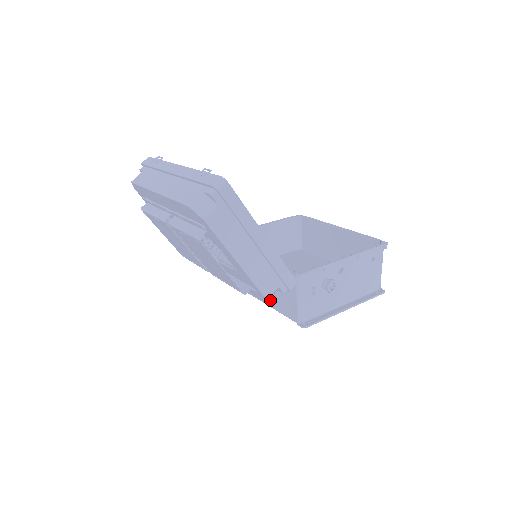
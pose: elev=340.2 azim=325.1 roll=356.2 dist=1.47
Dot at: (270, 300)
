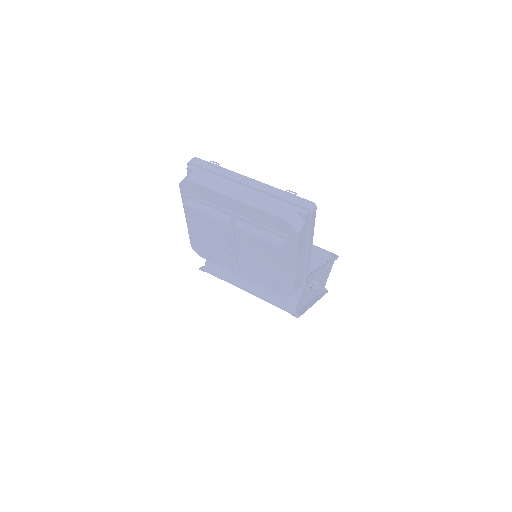
Dot at: (263, 293)
